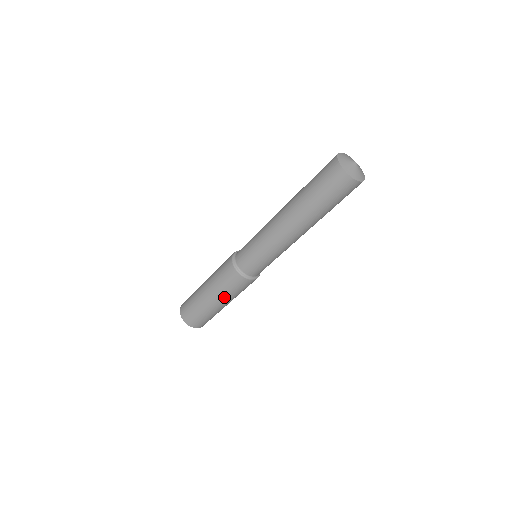
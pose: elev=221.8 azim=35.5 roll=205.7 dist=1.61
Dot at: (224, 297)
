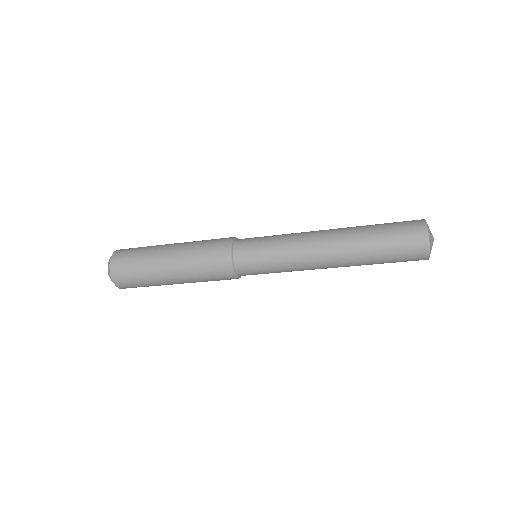
Dot at: (193, 282)
